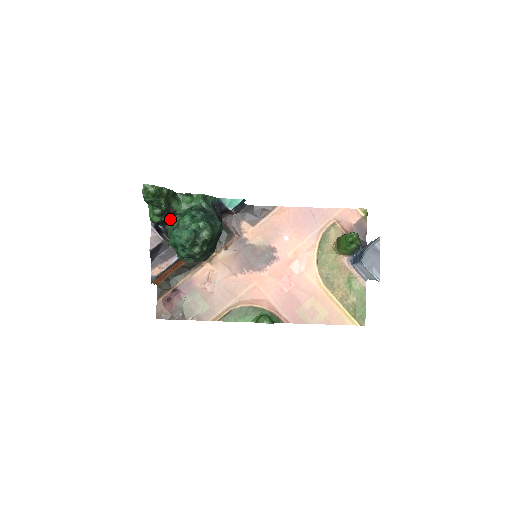
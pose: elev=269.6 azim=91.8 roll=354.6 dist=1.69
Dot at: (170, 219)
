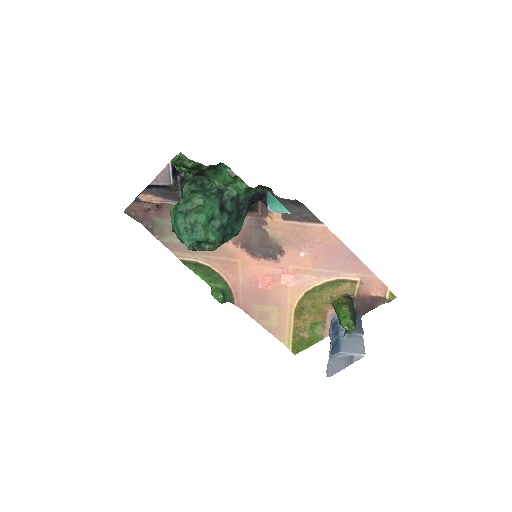
Dot at: occluded
